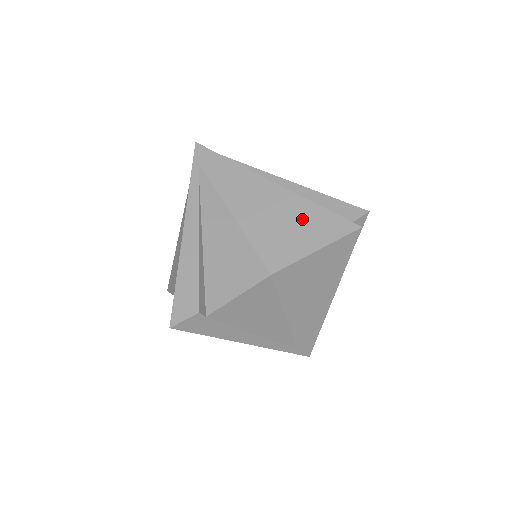
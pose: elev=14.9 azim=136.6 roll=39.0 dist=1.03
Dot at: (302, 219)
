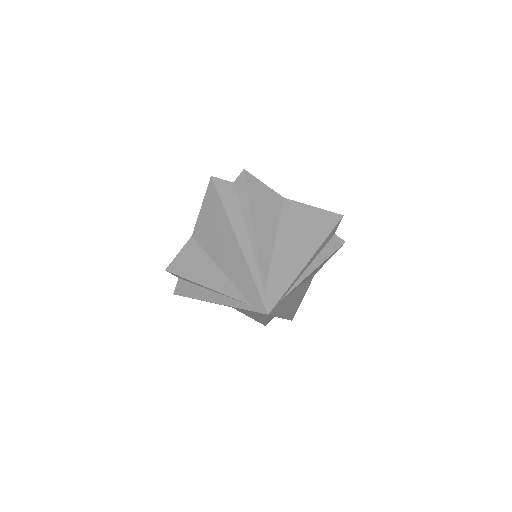
Dot at: occluded
